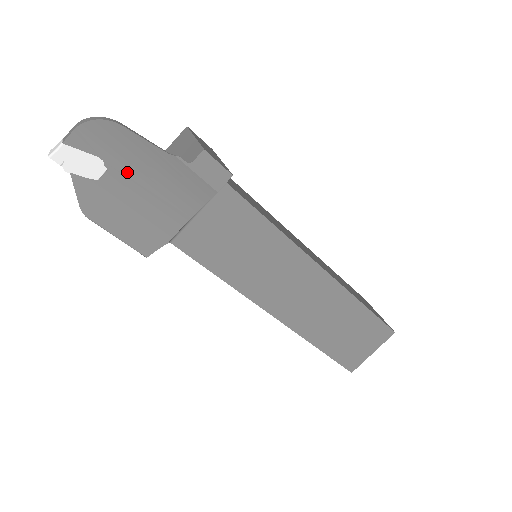
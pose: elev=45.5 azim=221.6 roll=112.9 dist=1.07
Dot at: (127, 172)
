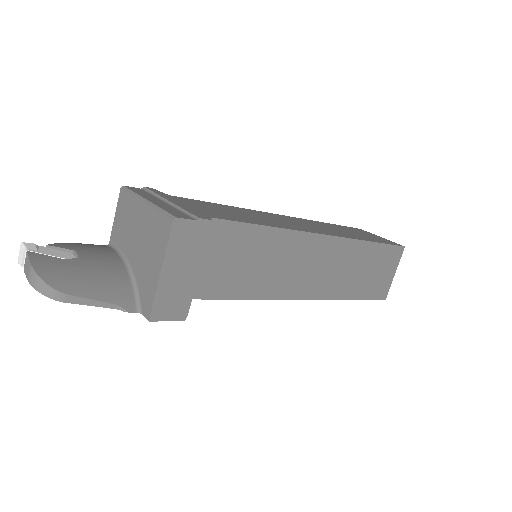
Dot at: occluded
